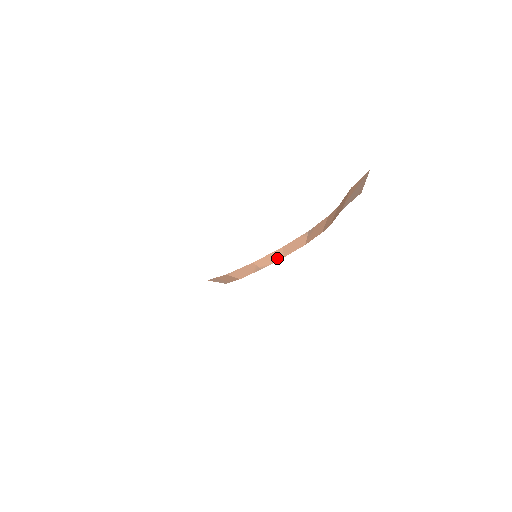
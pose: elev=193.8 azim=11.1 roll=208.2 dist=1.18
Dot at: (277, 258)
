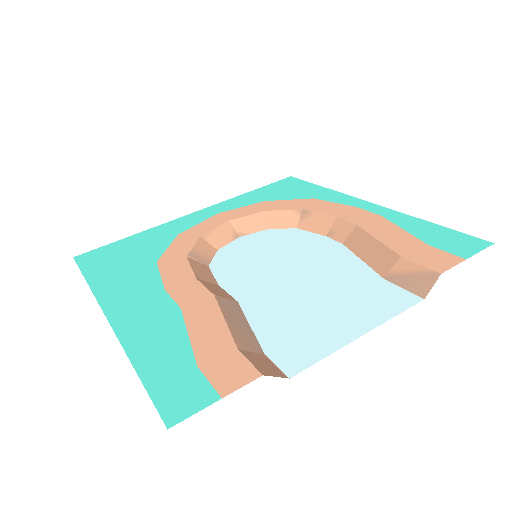
Dot at: (259, 227)
